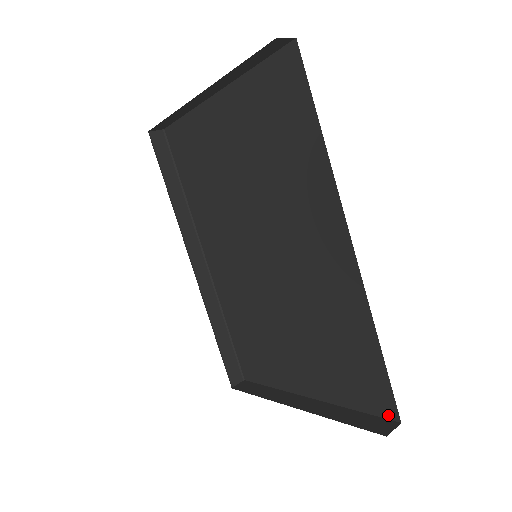
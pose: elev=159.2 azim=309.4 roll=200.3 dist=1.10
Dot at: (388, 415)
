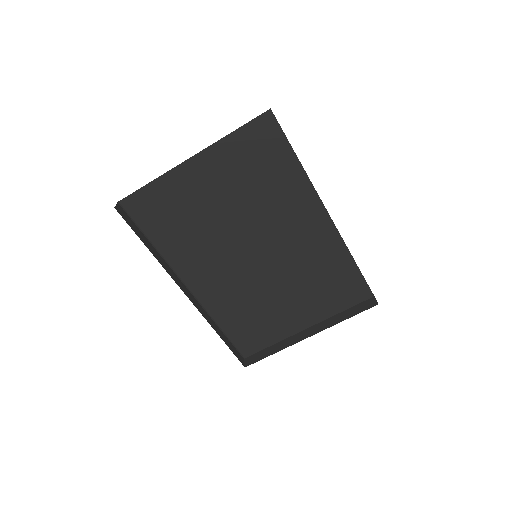
Dot at: (366, 298)
